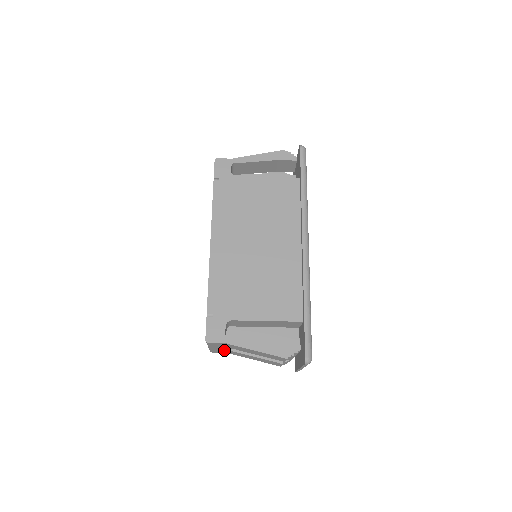
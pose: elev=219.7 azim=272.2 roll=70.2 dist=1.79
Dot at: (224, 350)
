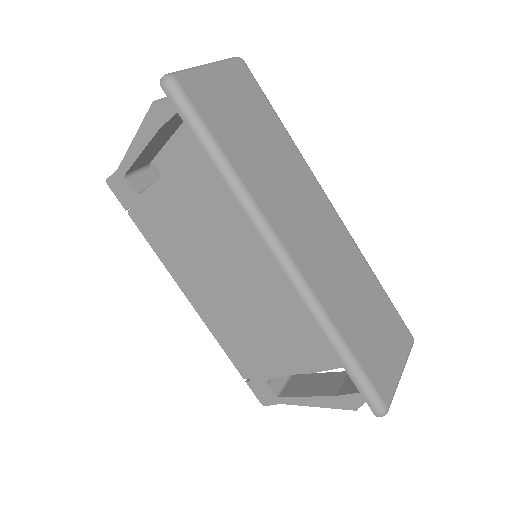
Dot at: occluded
